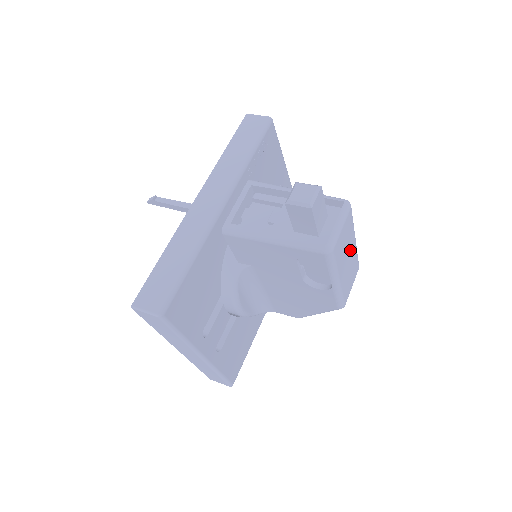
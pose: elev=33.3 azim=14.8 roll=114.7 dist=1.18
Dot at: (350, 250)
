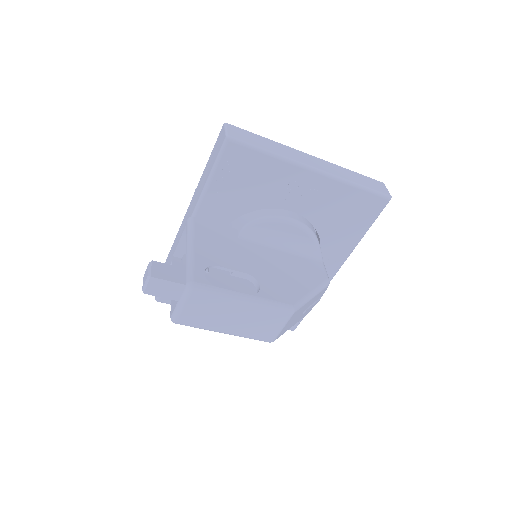
Dot at: (234, 311)
